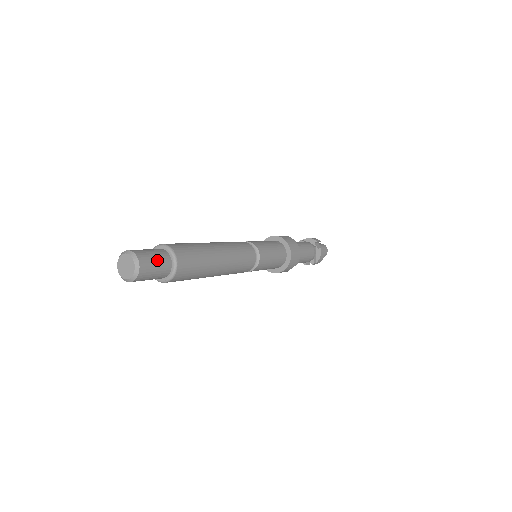
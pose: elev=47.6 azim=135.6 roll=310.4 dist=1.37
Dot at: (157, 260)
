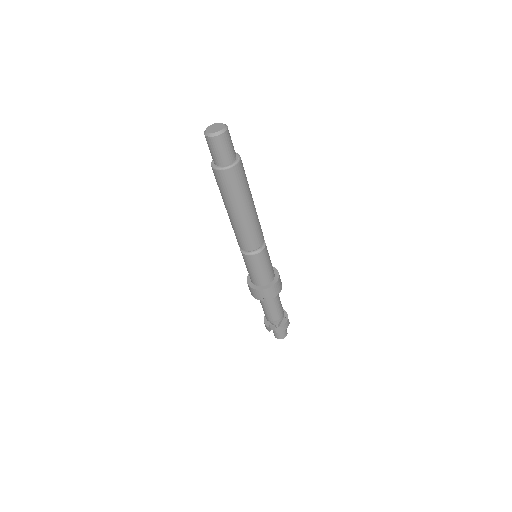
Dot at: (232, 145)
